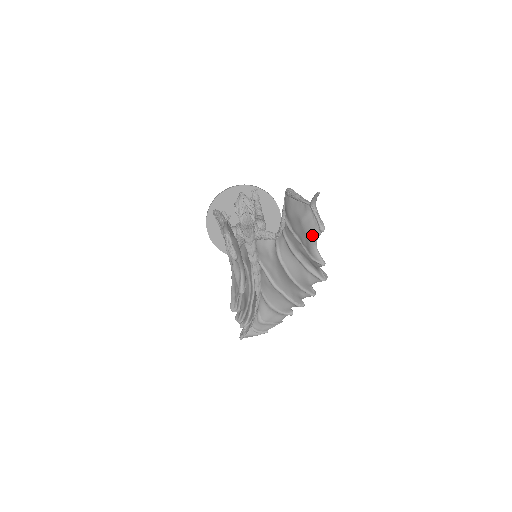
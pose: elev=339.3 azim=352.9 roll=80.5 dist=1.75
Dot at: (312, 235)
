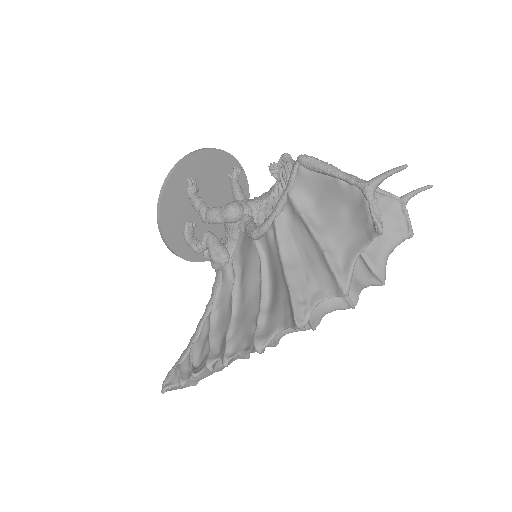
Dot at: (394, 239)
